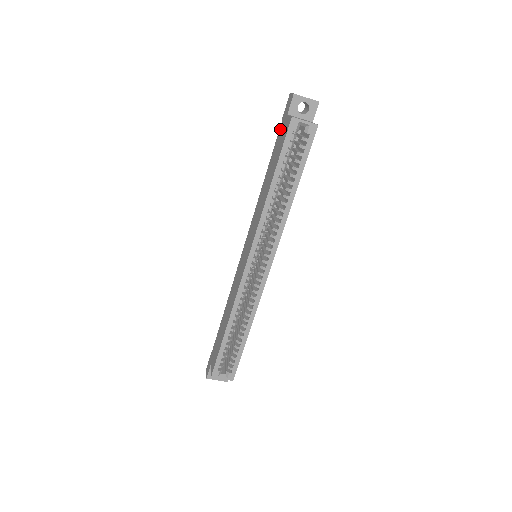
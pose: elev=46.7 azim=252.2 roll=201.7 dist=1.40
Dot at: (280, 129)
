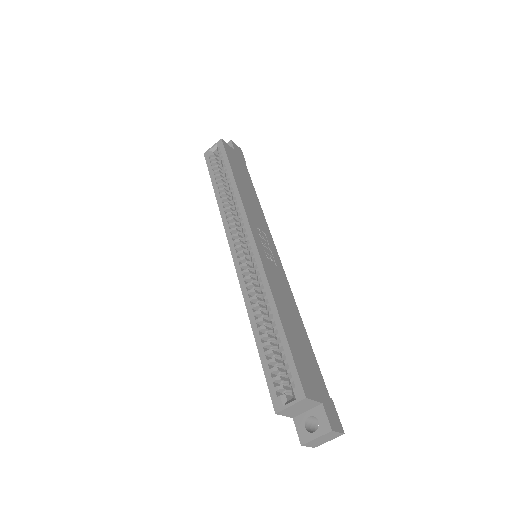
Dot at: occluded
